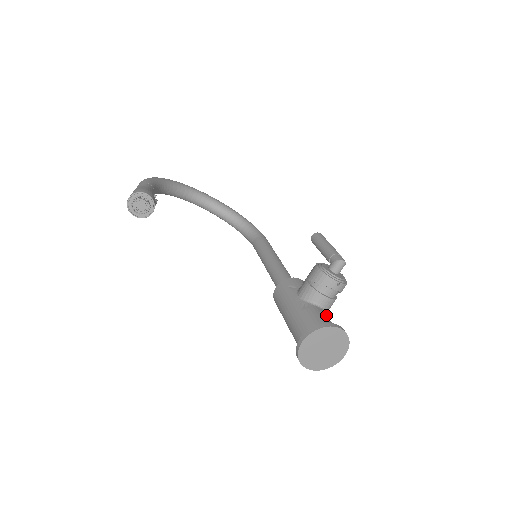
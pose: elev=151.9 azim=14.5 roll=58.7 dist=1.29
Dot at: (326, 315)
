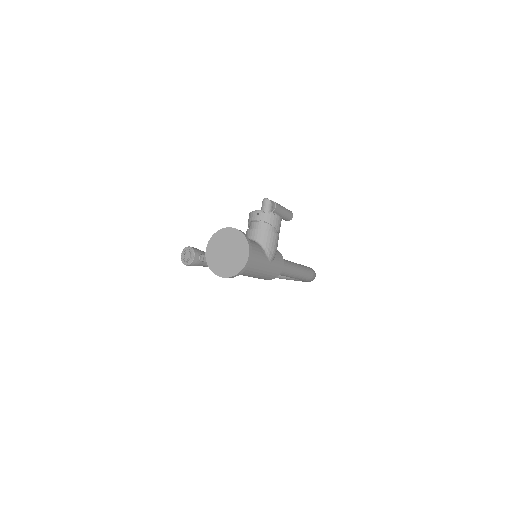
Dot at: (249, 239)
